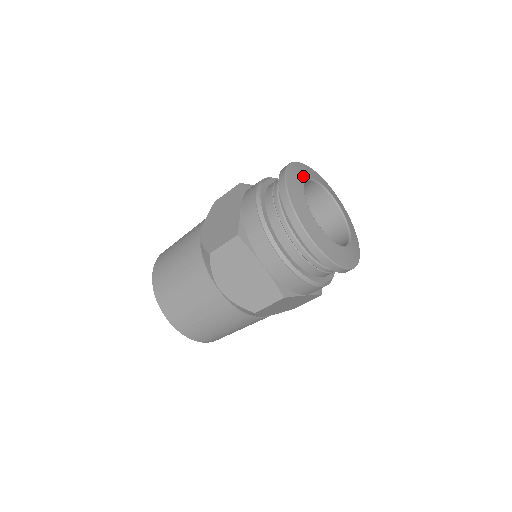
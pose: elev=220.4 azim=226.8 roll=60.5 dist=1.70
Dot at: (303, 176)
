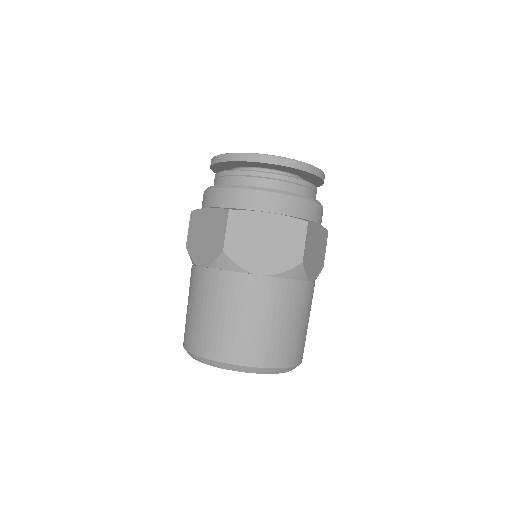
Dot at: occluded
